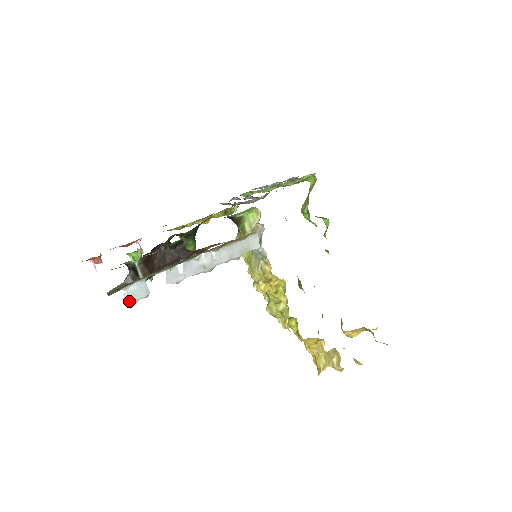
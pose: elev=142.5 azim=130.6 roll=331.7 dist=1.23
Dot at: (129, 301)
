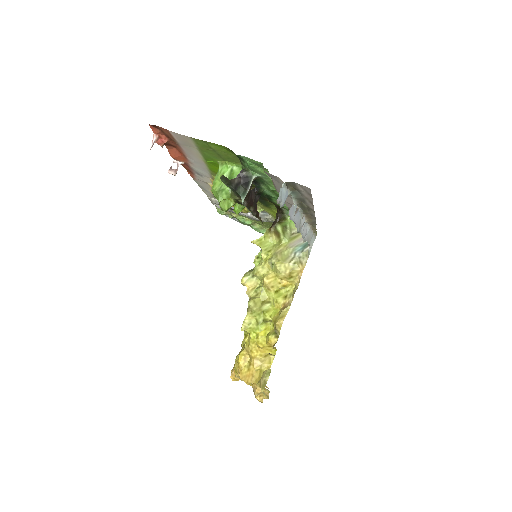
Dot at: (280, 197)
